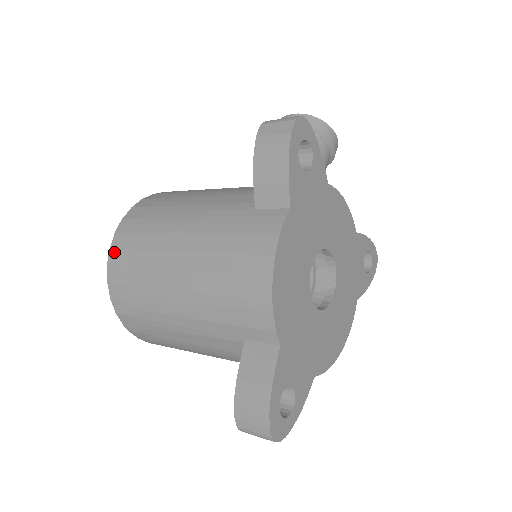
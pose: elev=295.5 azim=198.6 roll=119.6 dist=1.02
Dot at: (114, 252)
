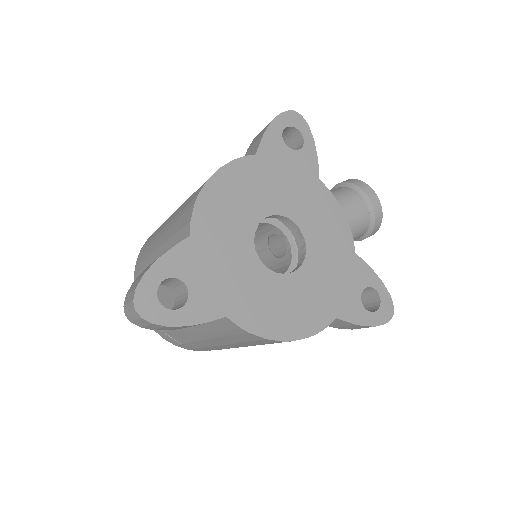
Dot at: occluded
